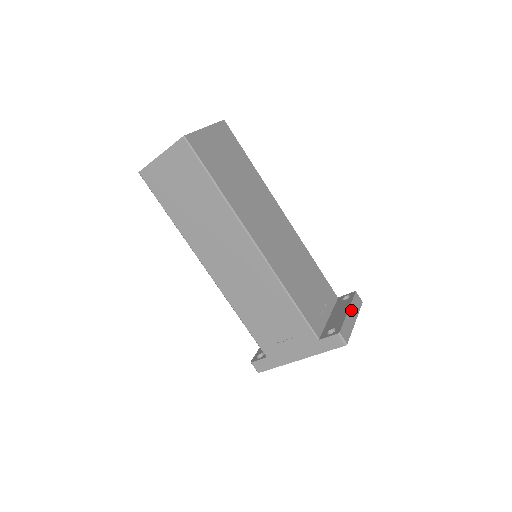
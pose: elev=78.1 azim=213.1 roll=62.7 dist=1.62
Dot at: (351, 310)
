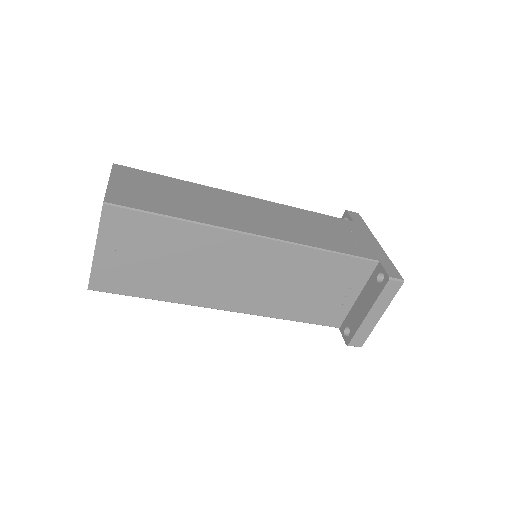
Dot at: (373, 310)
